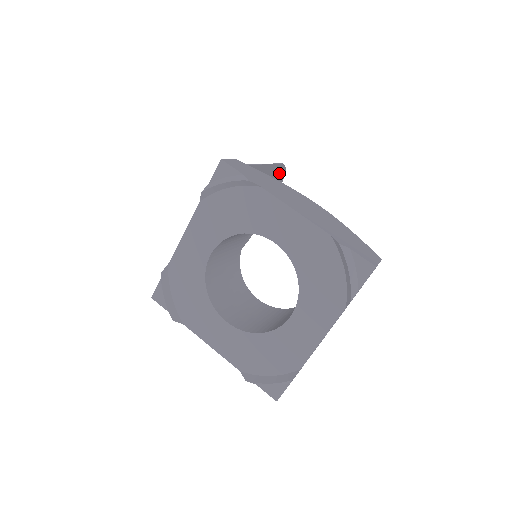
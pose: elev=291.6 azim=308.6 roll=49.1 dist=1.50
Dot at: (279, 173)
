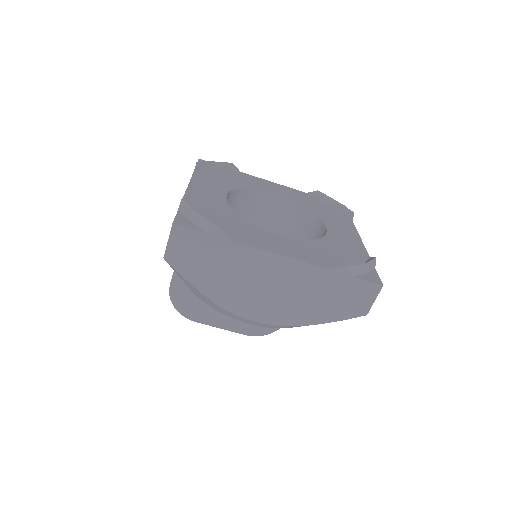
Dot at: occluded
